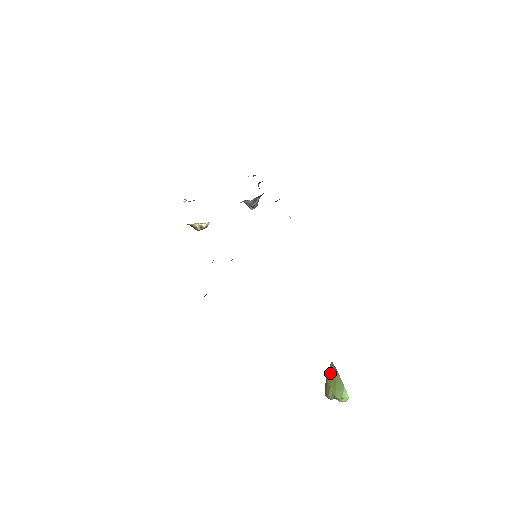
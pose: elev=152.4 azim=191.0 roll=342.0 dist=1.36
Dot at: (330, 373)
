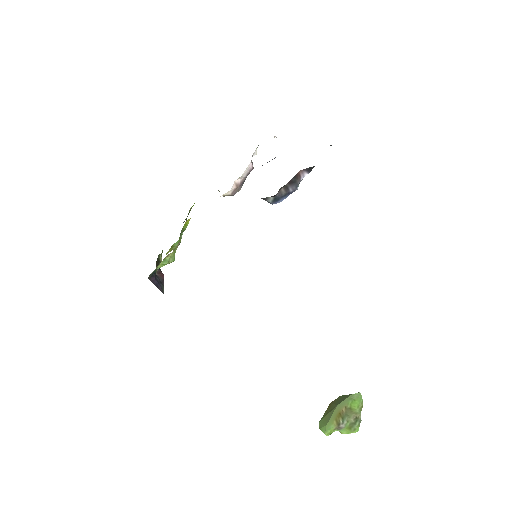
Dot at: (337, 400)
